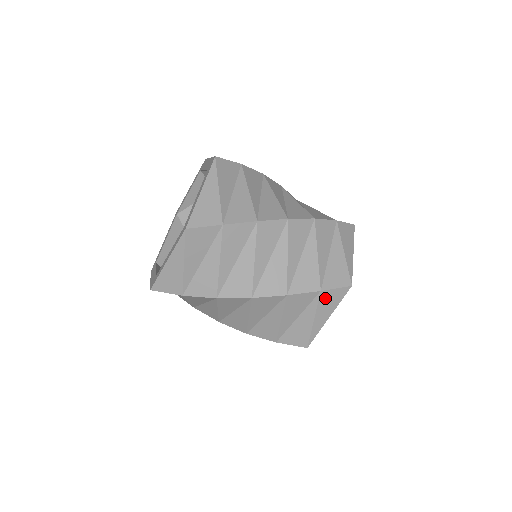
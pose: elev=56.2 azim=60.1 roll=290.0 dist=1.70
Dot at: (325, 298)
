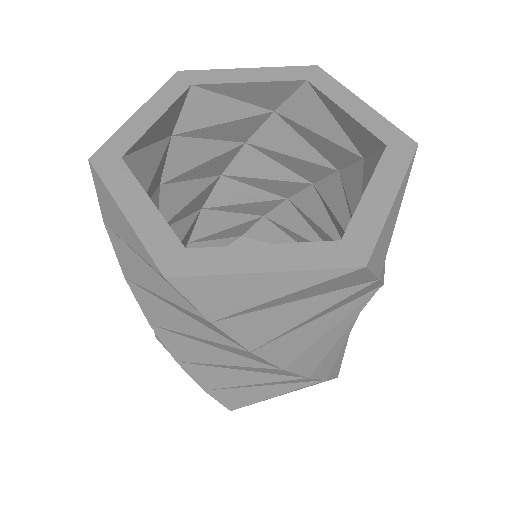
Dot at: occluded
